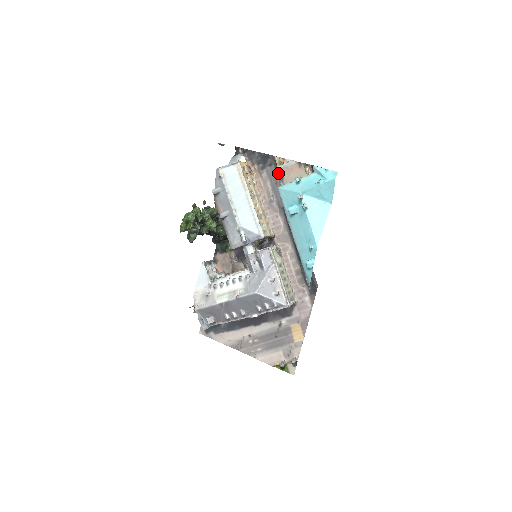
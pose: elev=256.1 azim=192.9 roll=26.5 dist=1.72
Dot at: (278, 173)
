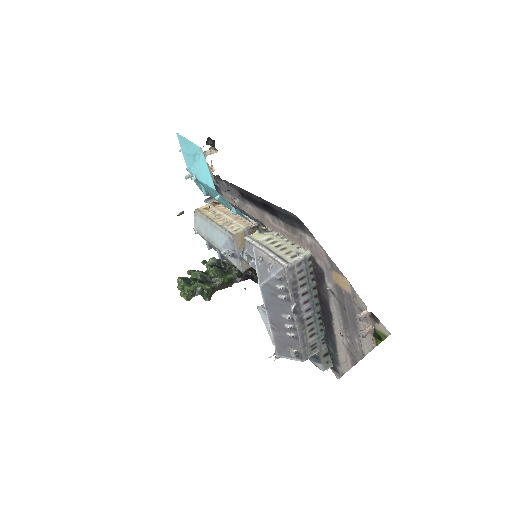
Dot at: occluded
